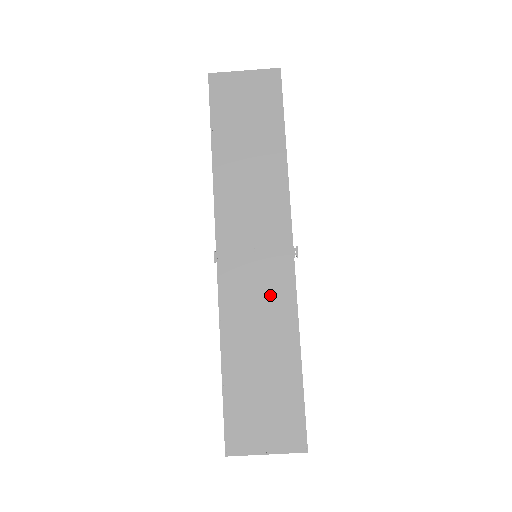
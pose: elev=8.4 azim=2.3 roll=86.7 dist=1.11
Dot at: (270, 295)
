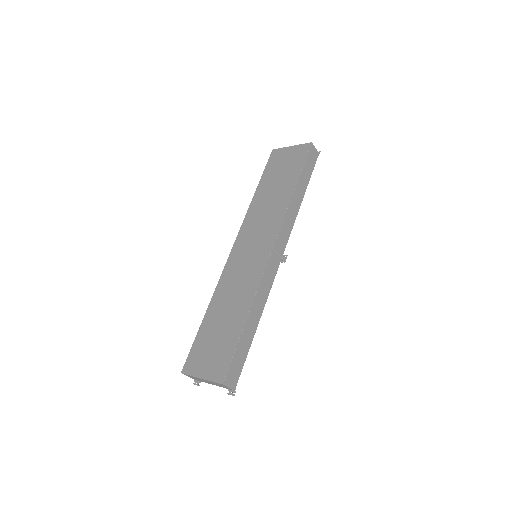
Dot at: (247, 277)
